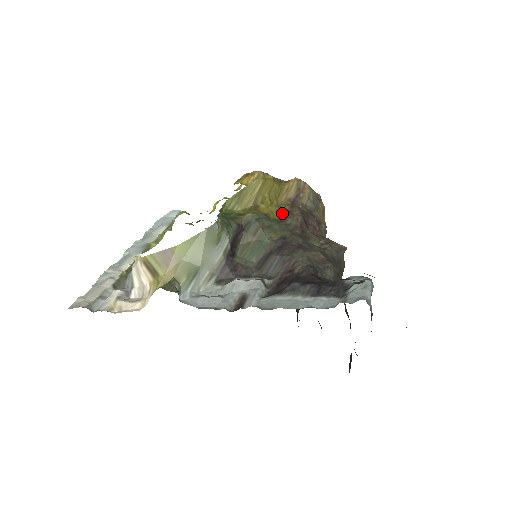
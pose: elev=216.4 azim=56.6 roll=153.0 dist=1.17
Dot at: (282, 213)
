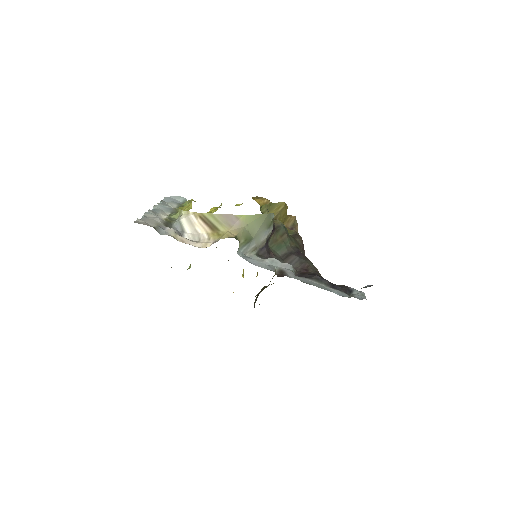
Dot at: (291, 233)
